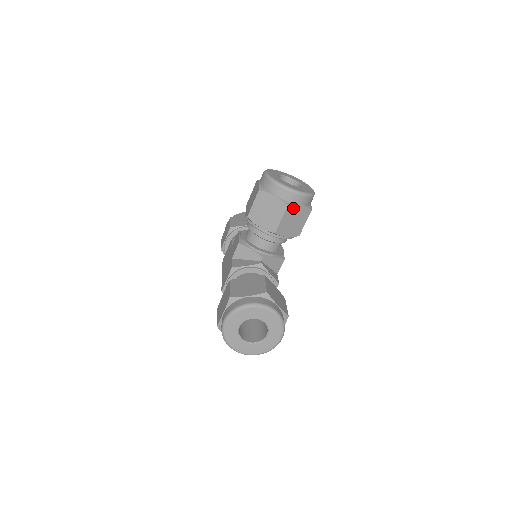
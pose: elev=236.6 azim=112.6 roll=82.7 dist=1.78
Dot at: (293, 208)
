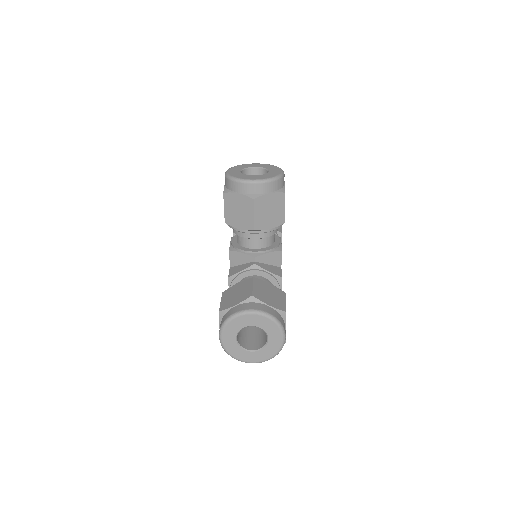
Dot at: (261, 199)
